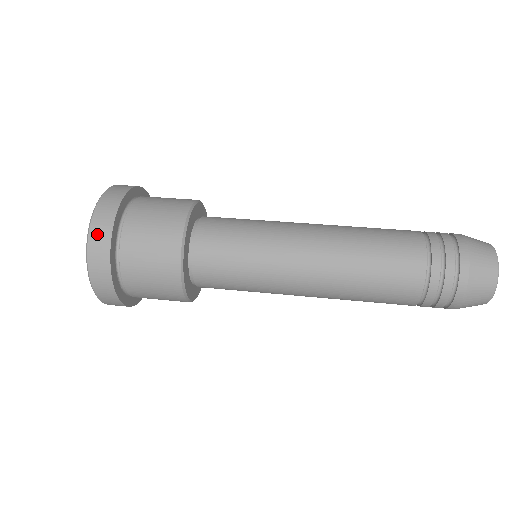
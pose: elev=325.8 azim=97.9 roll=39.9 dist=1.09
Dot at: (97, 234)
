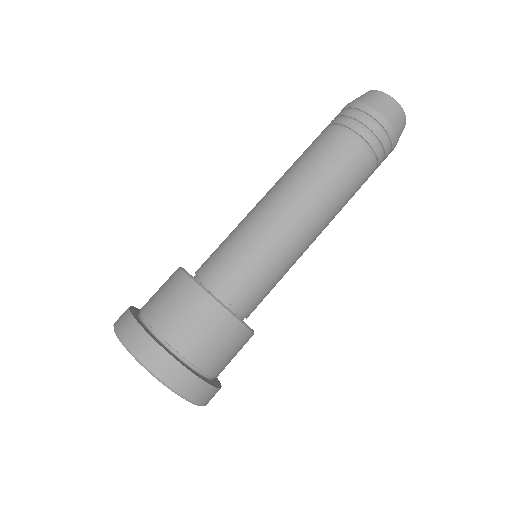
Dot at: (200, 396)
